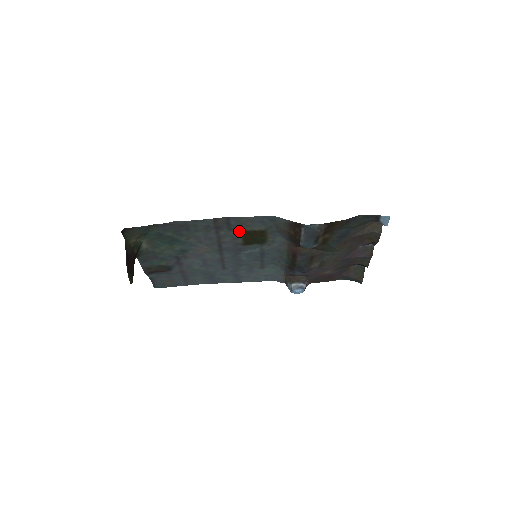
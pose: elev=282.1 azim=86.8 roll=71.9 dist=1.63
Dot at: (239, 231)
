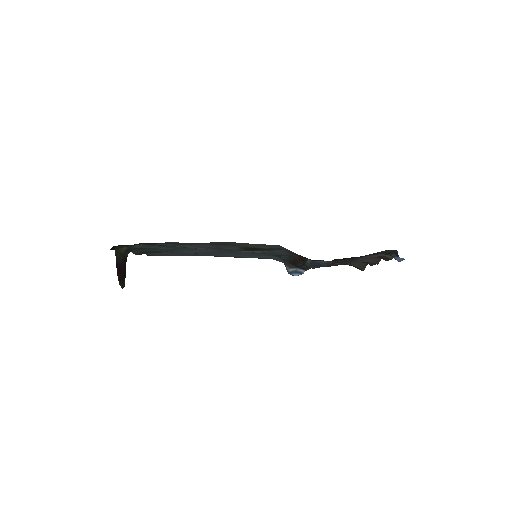
Dot at: (240, 246)
